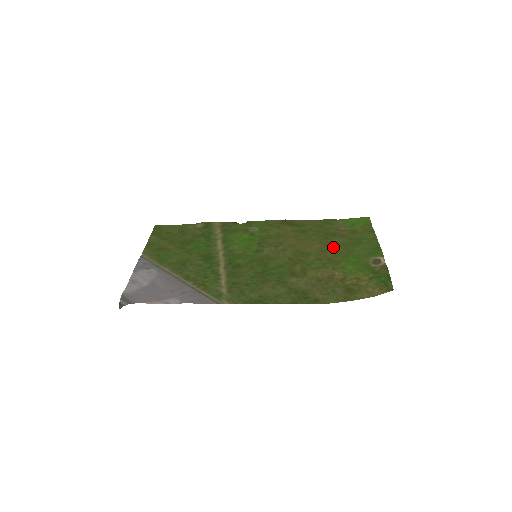
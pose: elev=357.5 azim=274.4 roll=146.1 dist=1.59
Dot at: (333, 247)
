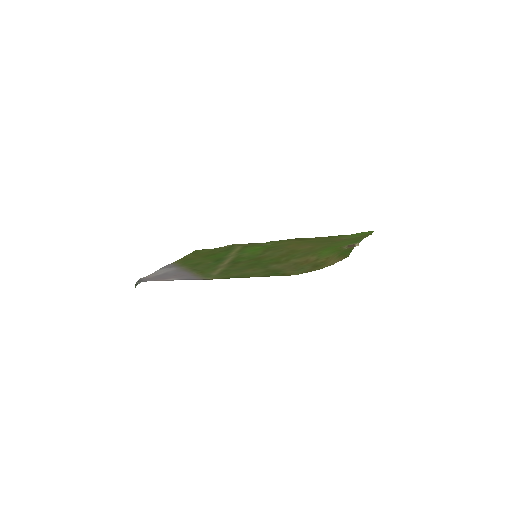
Dot at: (323, 245)
